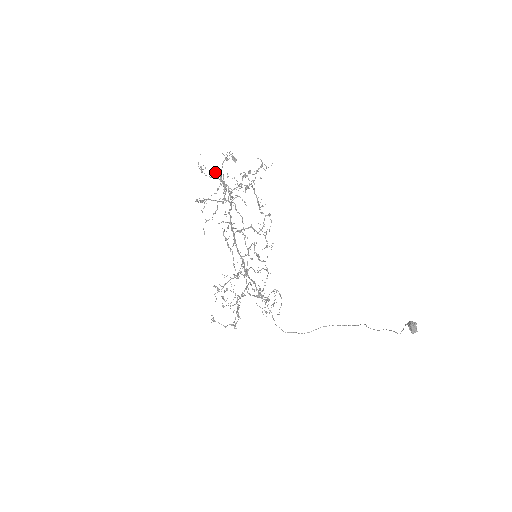
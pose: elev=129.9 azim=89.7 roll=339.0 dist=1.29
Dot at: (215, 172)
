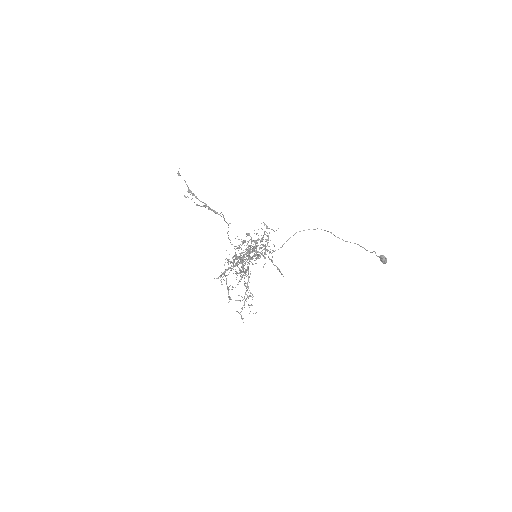
Dot at: occluded
